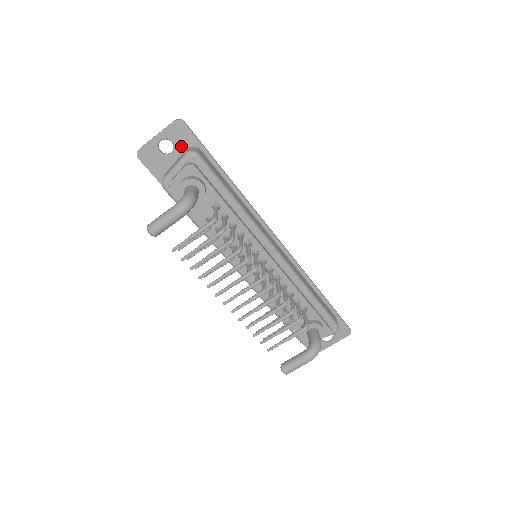
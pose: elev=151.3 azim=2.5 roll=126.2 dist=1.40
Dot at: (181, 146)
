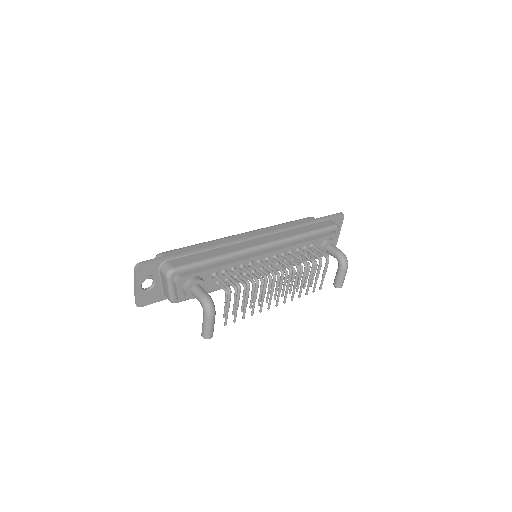
Dot at: (154, 273)
